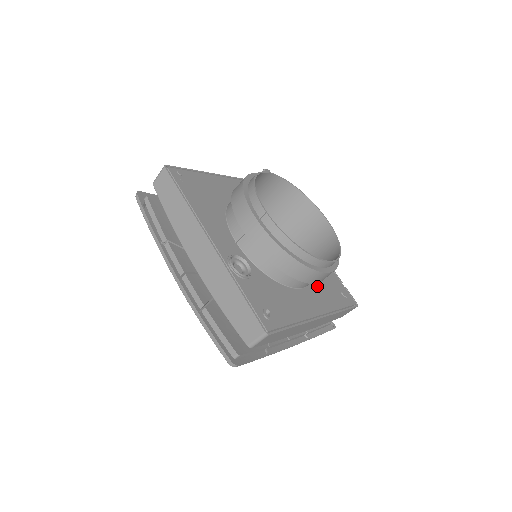
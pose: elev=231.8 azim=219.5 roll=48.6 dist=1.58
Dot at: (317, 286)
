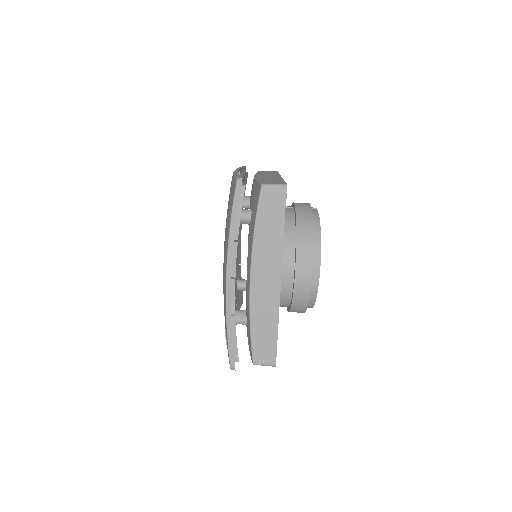
Dot at: occluded
